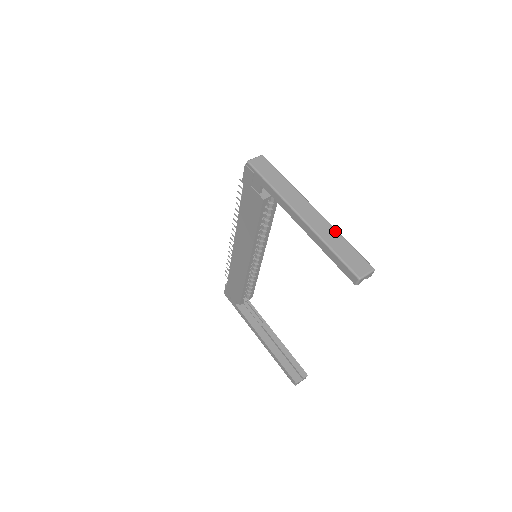
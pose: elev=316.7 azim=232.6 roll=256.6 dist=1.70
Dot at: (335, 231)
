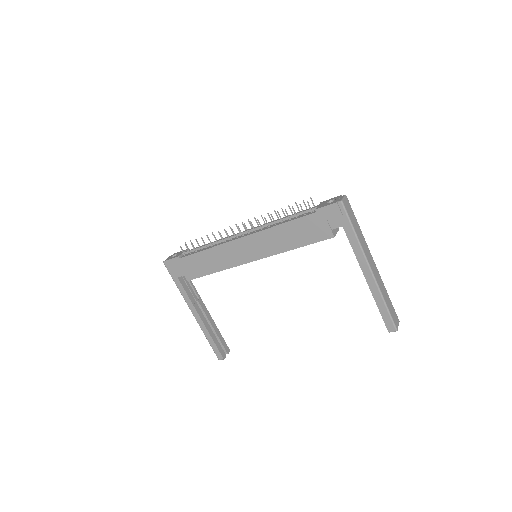
Dot at: (384, 286)
